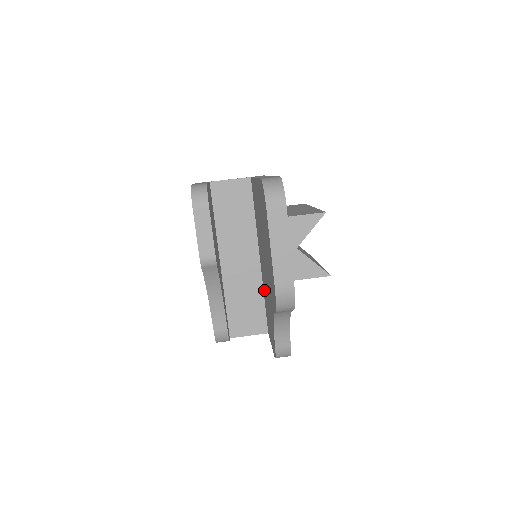
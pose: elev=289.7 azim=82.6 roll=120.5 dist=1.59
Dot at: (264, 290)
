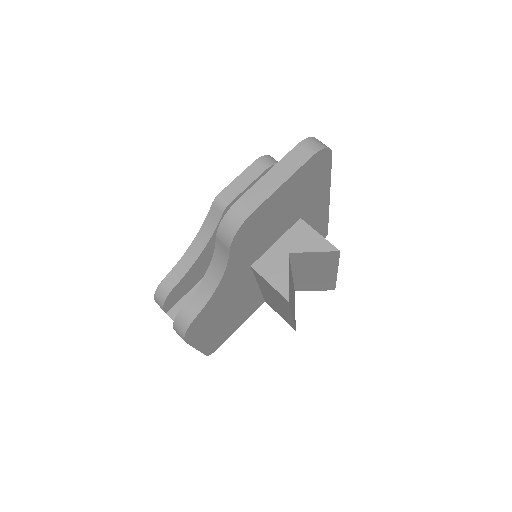
Dot at: occluded
